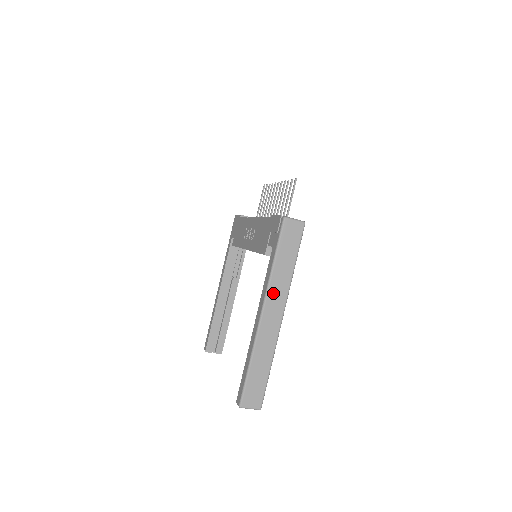
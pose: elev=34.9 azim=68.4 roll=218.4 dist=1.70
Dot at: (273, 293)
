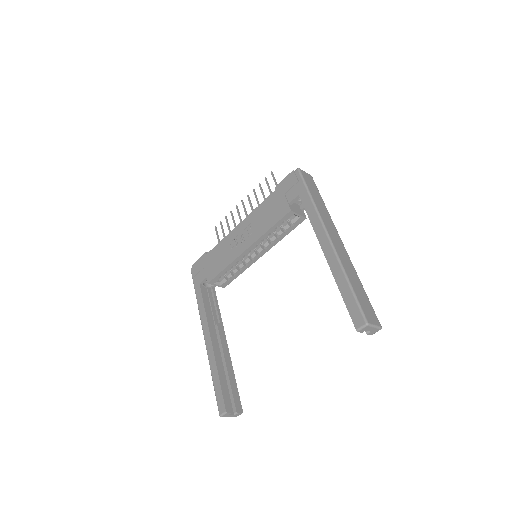
Dot at: (325, 221)
